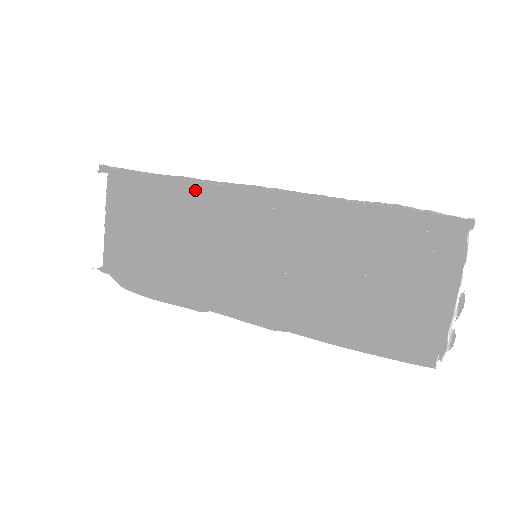
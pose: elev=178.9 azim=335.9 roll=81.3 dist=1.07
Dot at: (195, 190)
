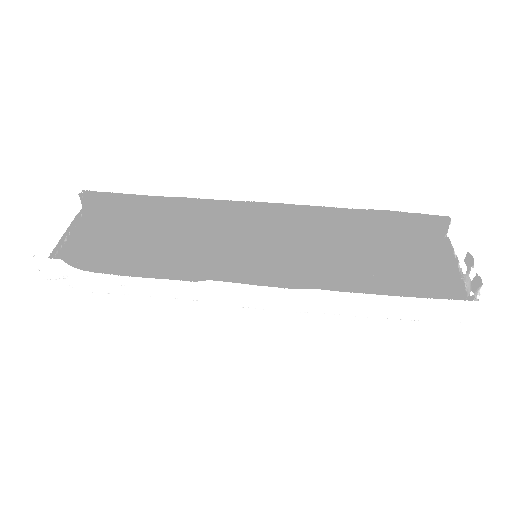
Dot at: (187, 218)
